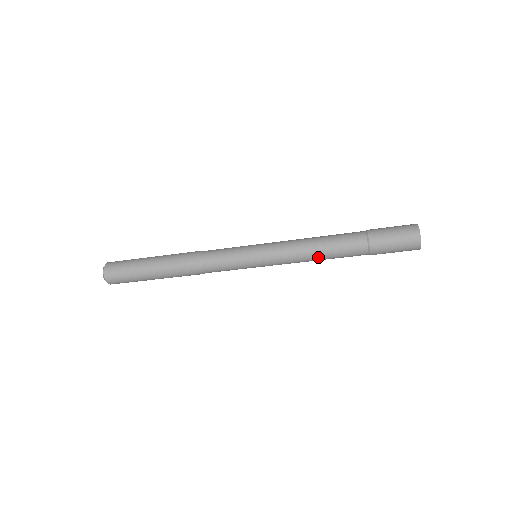
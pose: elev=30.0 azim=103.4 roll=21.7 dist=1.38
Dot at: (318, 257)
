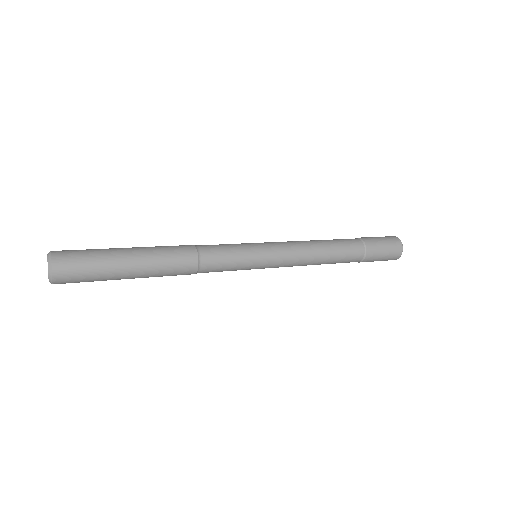
Dot at: (320, 263)
